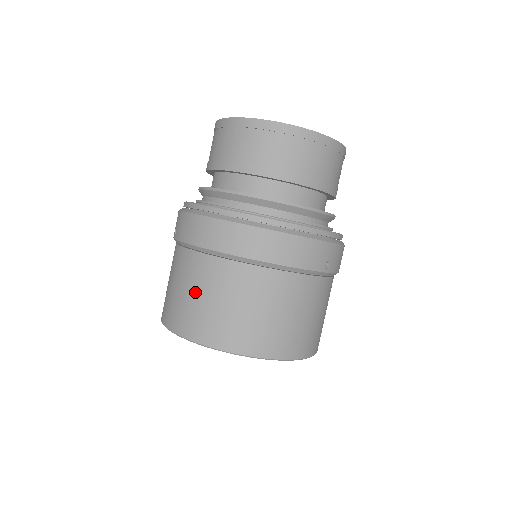
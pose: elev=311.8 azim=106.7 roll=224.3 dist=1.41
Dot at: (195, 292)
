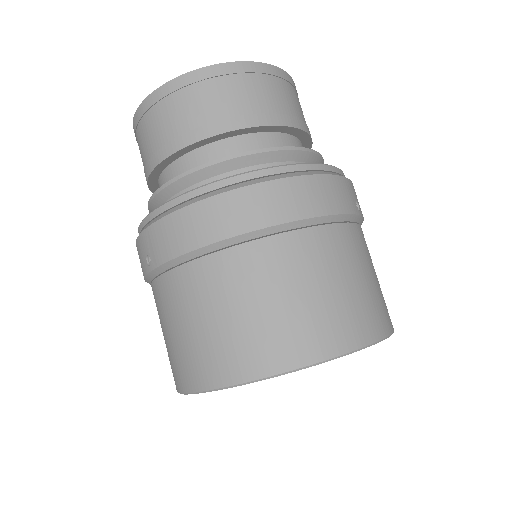
Dot at: (227, 310)
